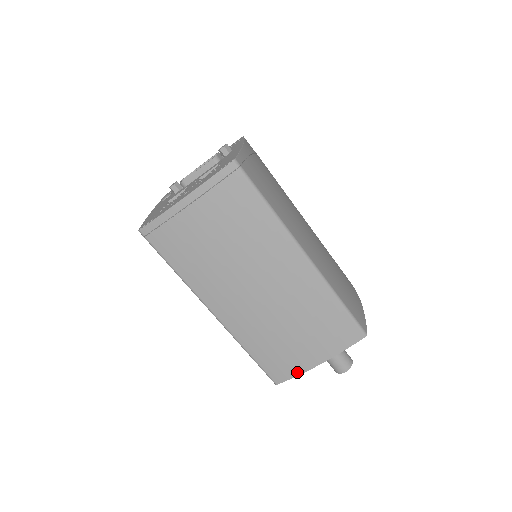
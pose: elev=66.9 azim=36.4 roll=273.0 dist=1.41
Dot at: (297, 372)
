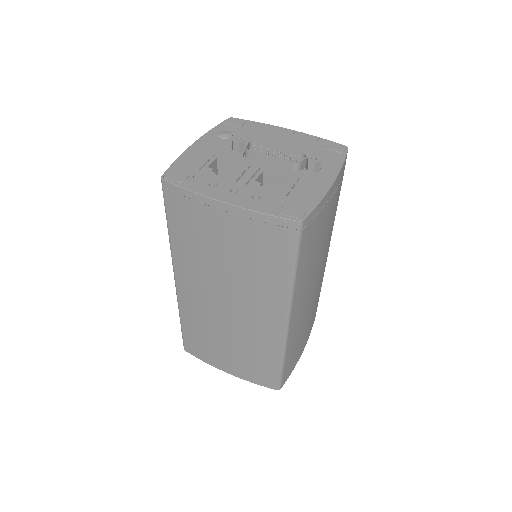
Dot at: (206, 360)
